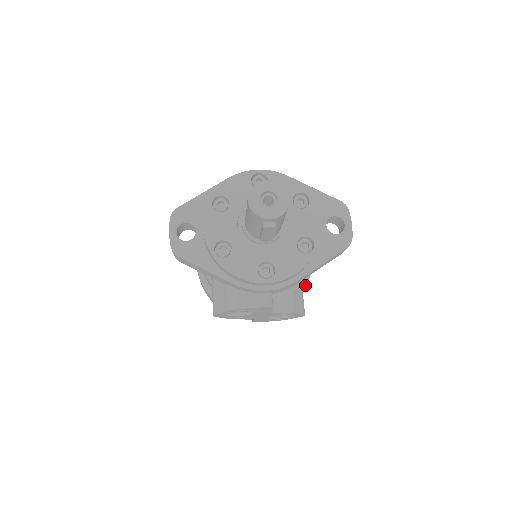
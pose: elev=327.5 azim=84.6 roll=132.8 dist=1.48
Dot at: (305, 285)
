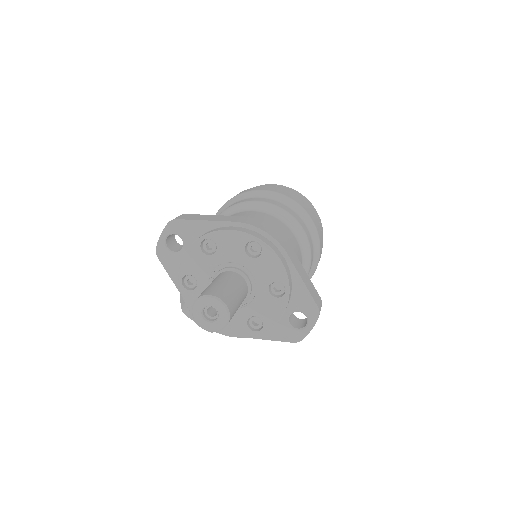
Dot at: occluded
